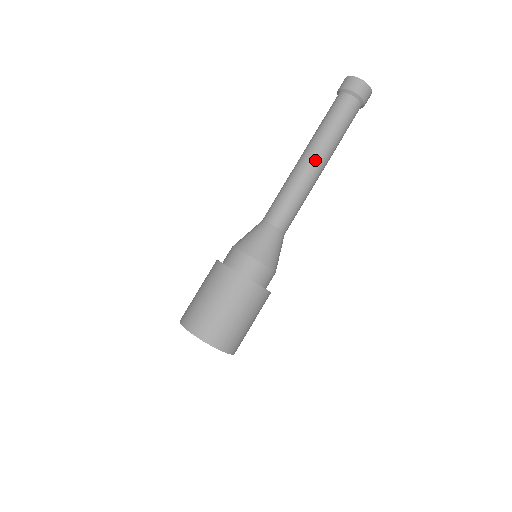
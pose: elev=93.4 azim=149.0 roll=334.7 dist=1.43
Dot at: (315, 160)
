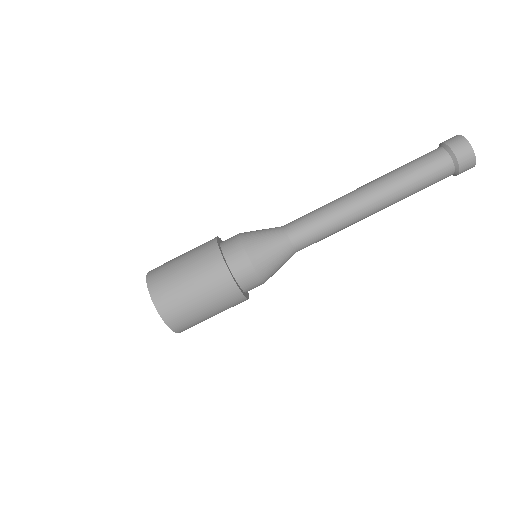
Dot at: (369, 196)
